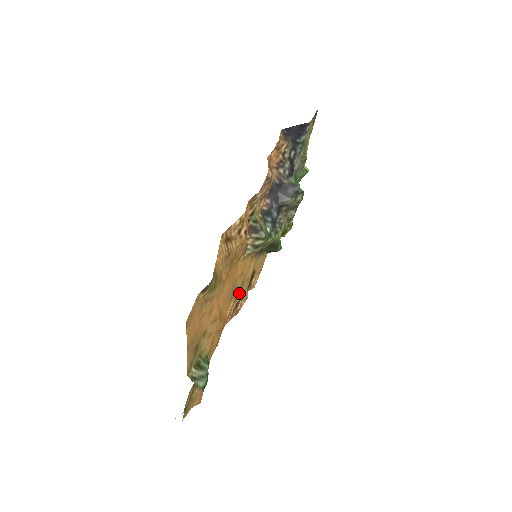
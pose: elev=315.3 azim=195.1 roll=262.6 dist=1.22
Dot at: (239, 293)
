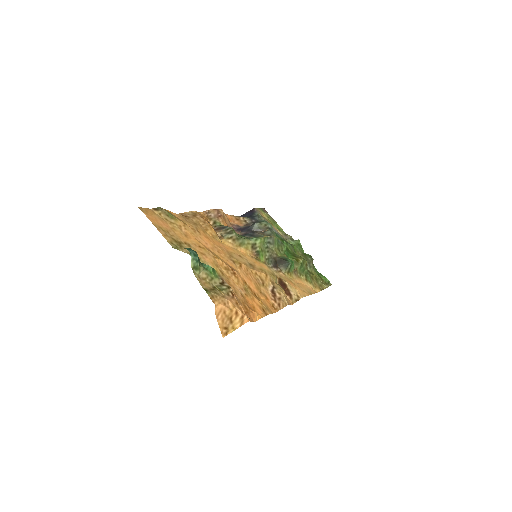
Dot at: (250, 269)
